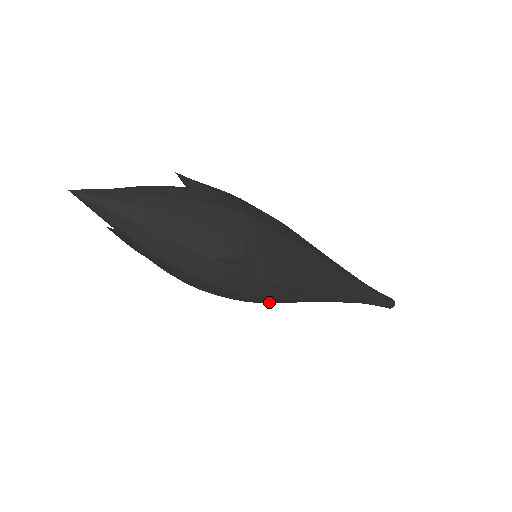
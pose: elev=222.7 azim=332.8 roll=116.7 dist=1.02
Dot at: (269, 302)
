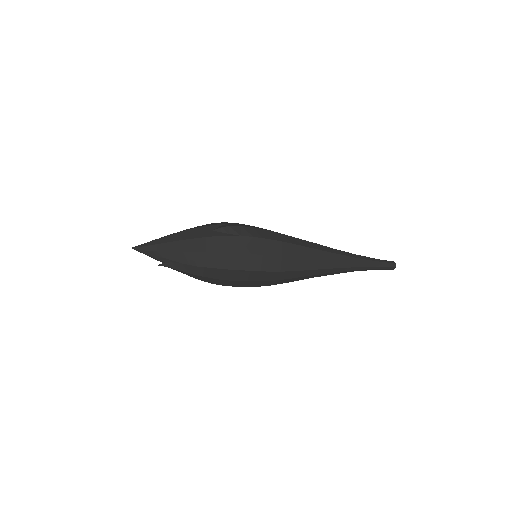
Dot at: (278, 266)
